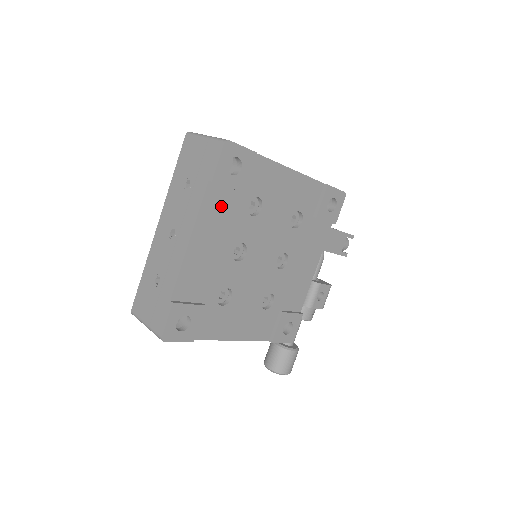
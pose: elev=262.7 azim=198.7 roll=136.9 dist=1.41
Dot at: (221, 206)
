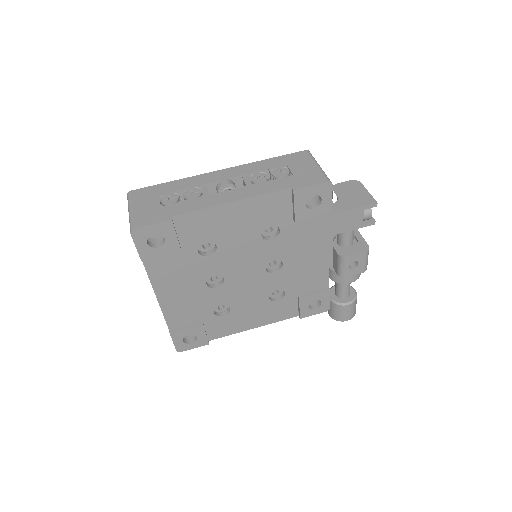
Dot at: (169, 265)
